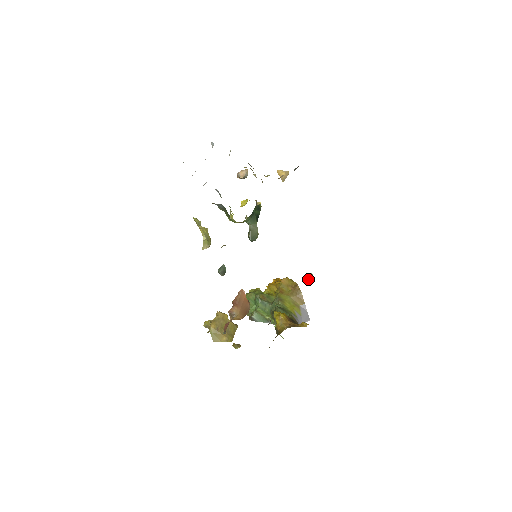
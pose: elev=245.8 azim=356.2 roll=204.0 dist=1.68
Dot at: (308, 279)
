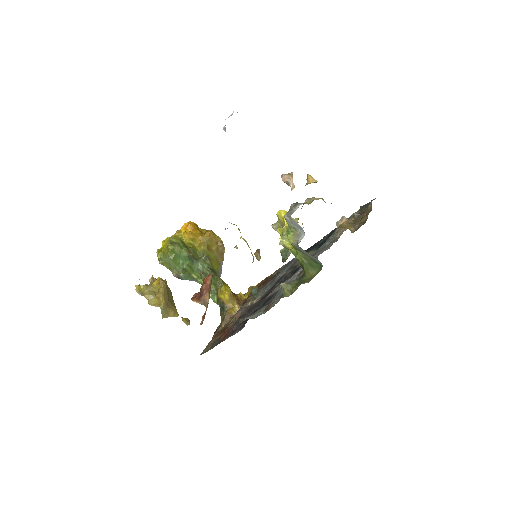
Dot at: (258, 257)
